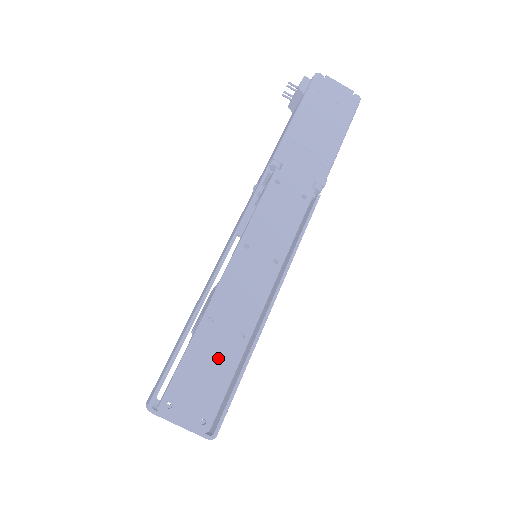
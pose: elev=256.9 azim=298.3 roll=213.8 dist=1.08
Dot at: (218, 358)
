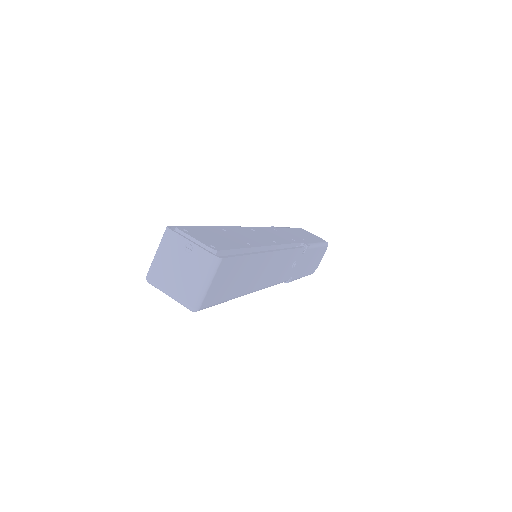
Dot at: (228, 239)
